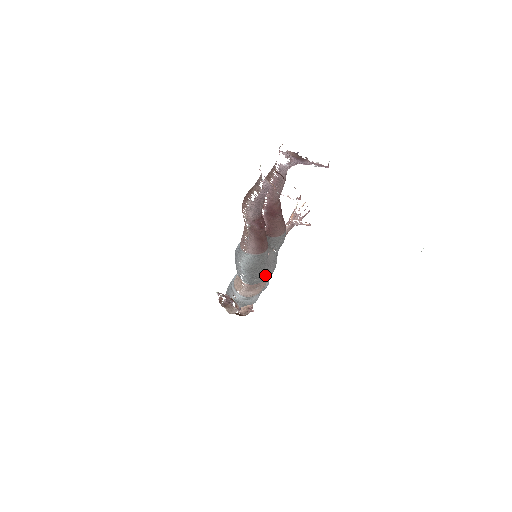
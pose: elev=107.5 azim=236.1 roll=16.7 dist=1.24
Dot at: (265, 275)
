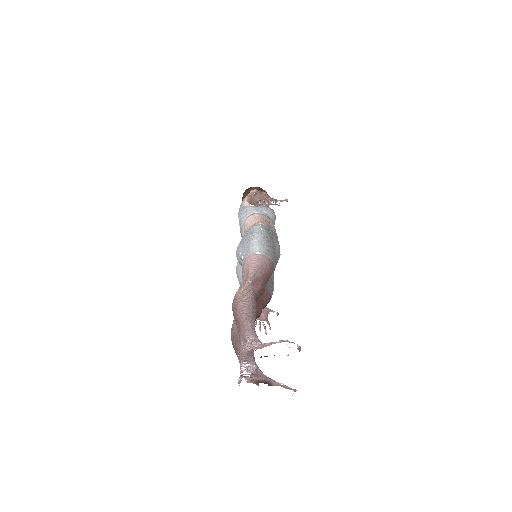
Dot at: occluded
